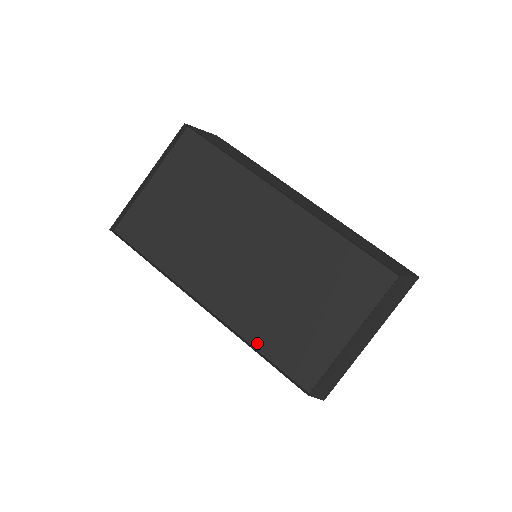
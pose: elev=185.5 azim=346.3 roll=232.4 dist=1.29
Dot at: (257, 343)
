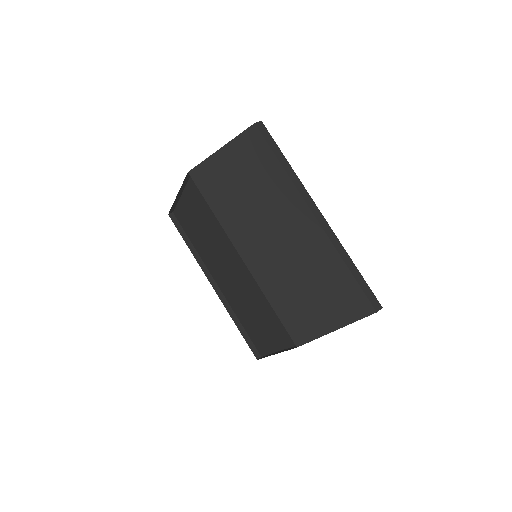
Dot at: (239, 318)
